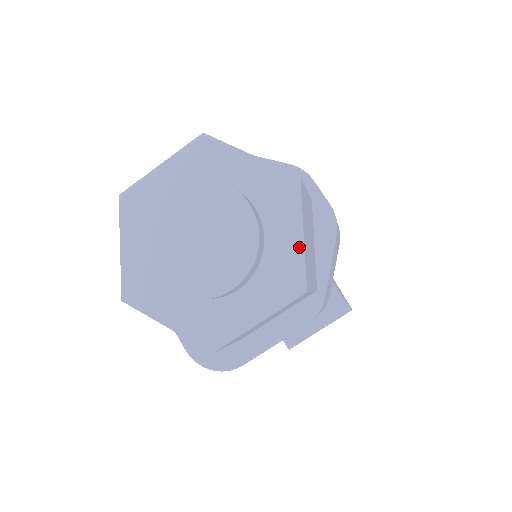
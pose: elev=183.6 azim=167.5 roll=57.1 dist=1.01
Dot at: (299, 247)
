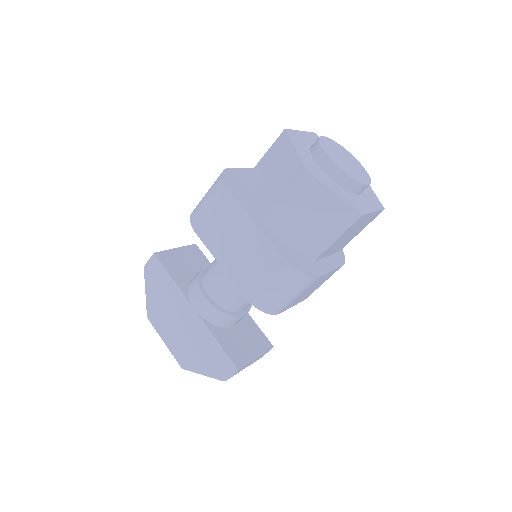
Dot at: (373, 192)
